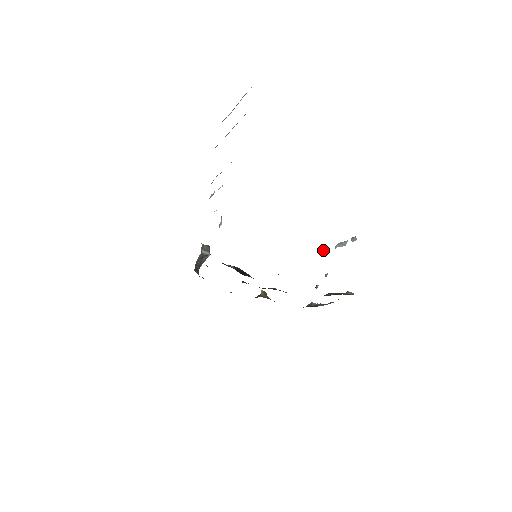
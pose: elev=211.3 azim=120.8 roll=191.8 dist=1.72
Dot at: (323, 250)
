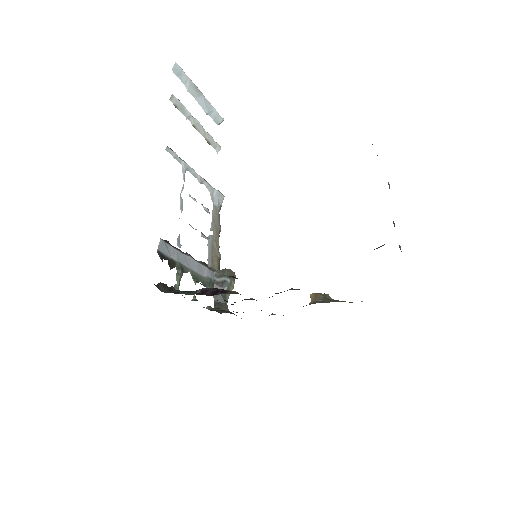
Dot at: (389, 186)
